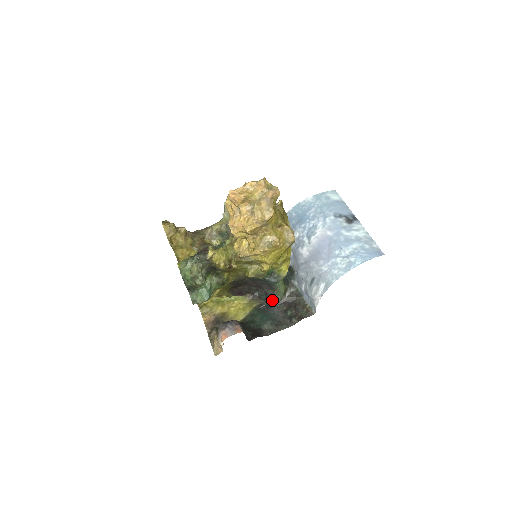
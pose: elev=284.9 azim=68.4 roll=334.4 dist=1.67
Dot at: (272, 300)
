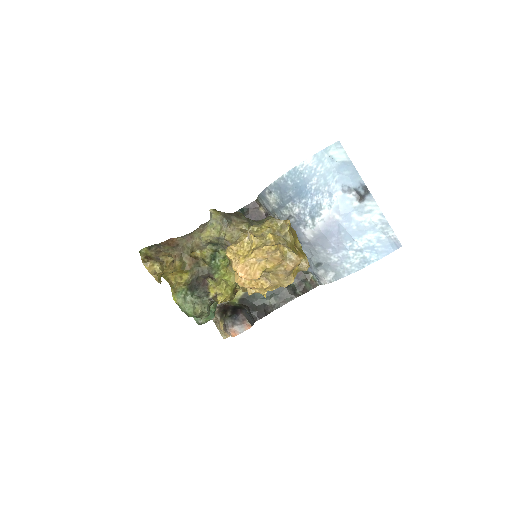
Dot at: occluded
